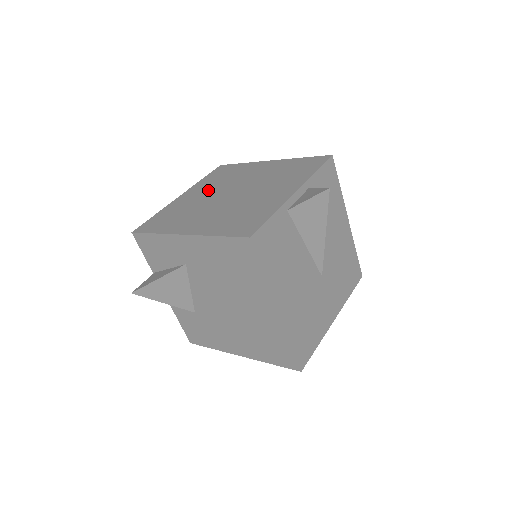
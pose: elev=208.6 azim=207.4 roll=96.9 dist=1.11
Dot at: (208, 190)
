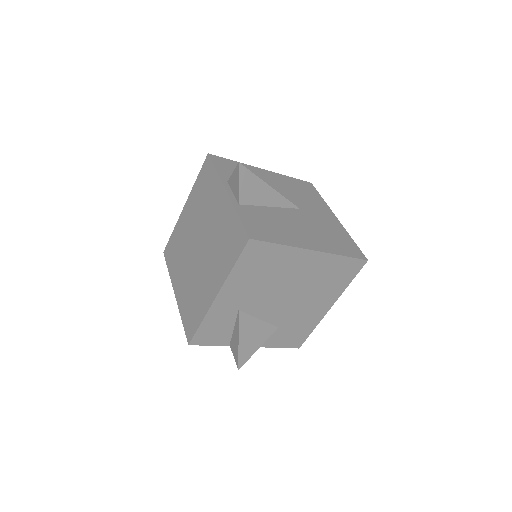
Dot at: (183, 268)
